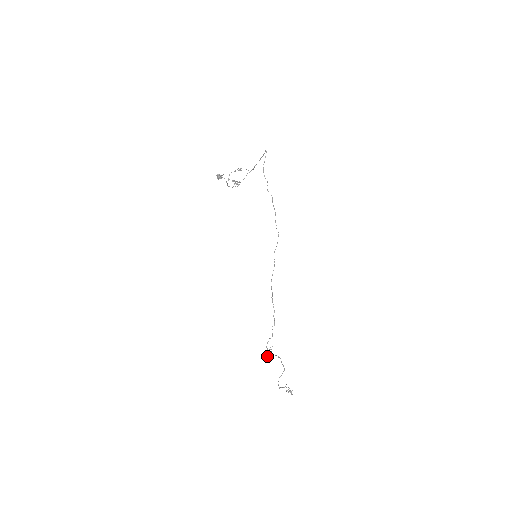
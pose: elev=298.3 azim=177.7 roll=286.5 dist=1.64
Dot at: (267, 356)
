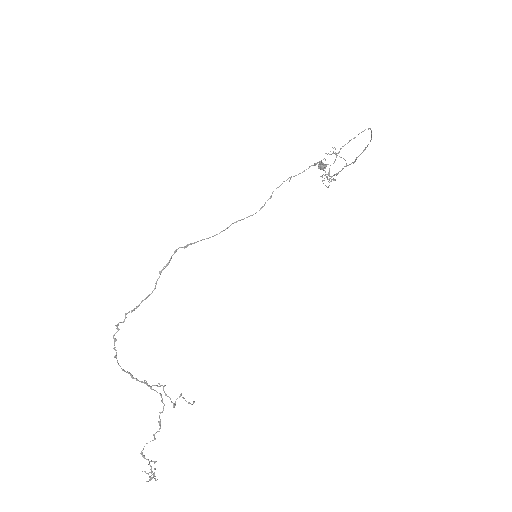
Dot at: (115, 355)
